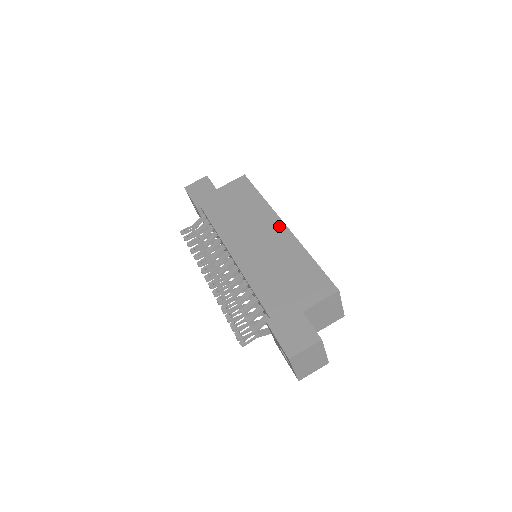
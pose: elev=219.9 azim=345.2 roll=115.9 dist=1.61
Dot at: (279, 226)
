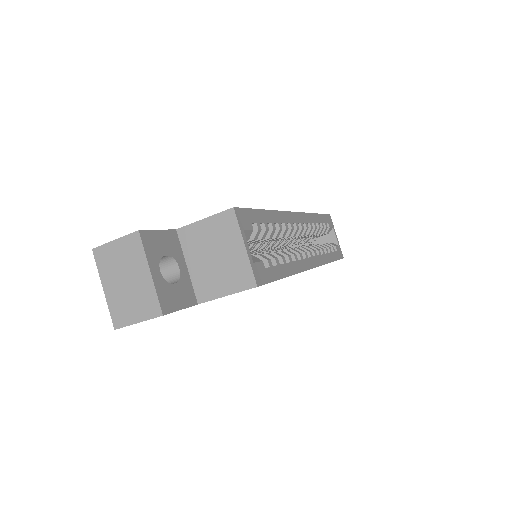
Dot at: occluded
